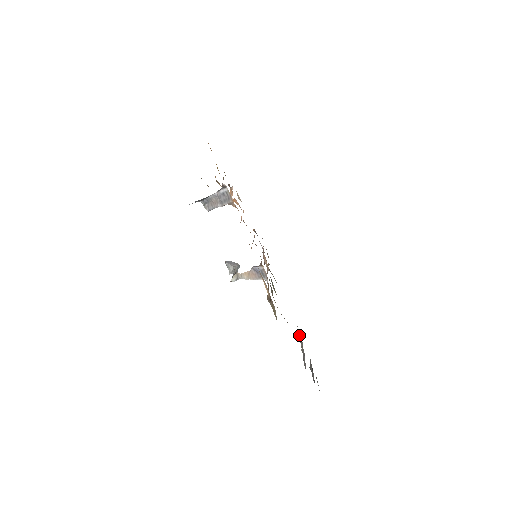
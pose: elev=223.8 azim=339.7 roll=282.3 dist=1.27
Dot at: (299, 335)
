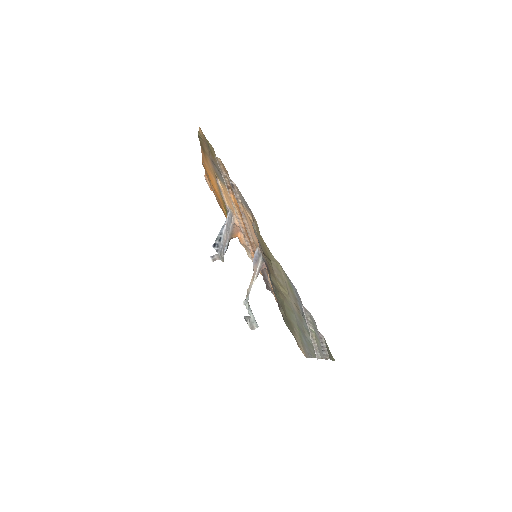
Dot at: occluded
